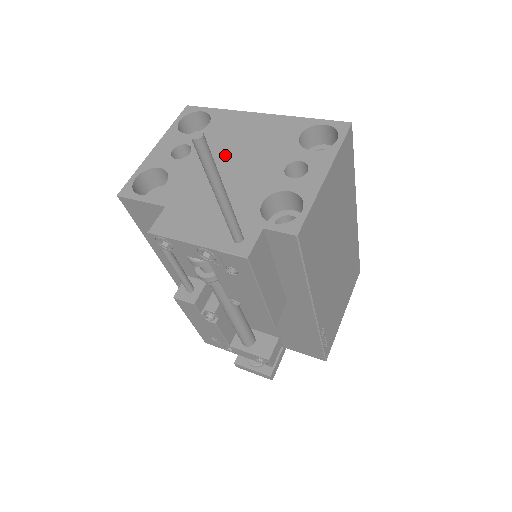
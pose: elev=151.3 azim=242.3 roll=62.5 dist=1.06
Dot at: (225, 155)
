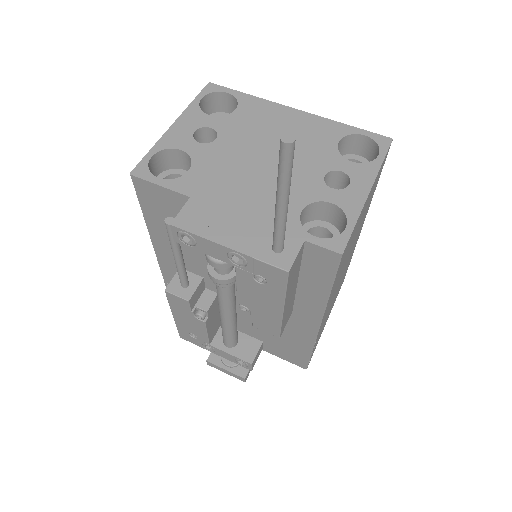
Dot at: (257, 149)
